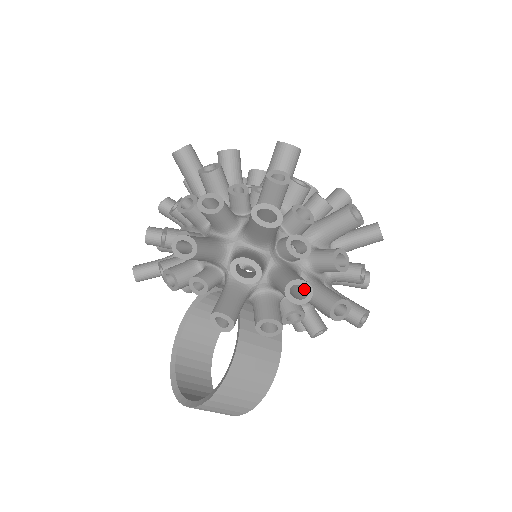
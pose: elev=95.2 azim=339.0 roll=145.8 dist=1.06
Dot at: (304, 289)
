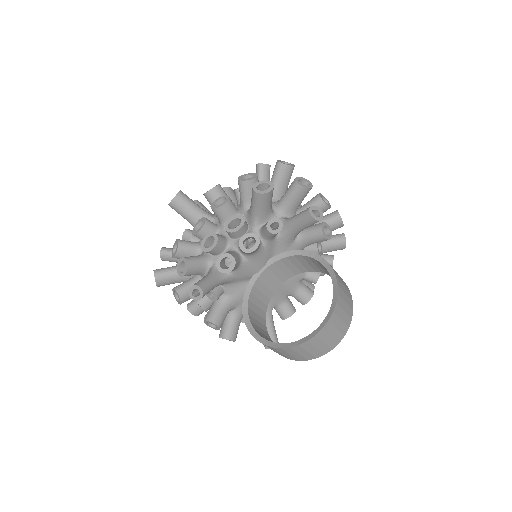
Dot at: occluded
